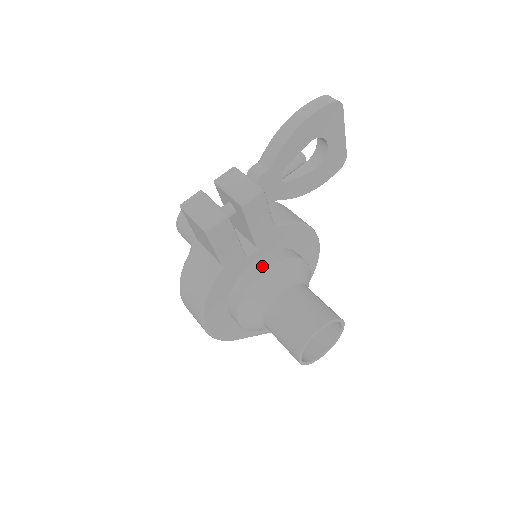
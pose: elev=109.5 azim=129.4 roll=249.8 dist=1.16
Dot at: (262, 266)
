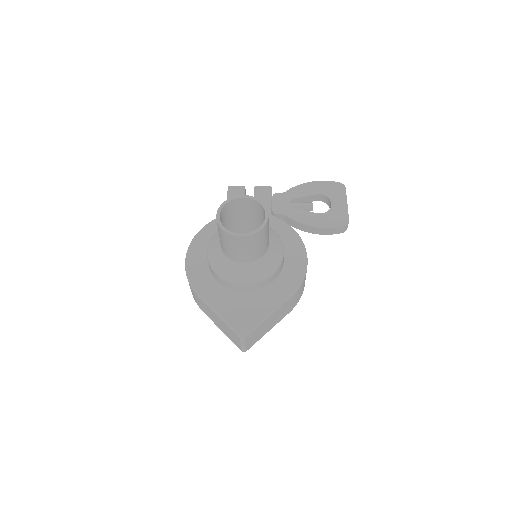
Dot at: occluded
